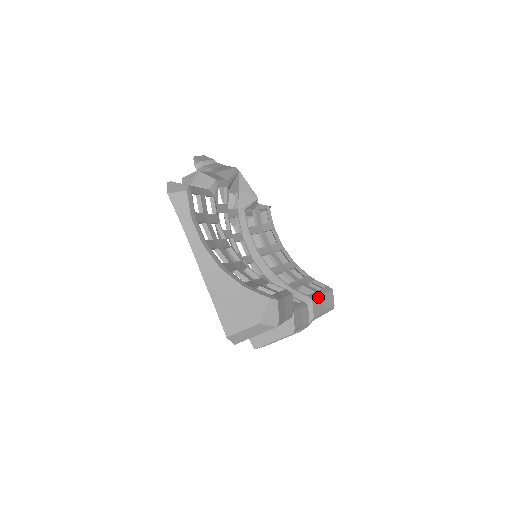
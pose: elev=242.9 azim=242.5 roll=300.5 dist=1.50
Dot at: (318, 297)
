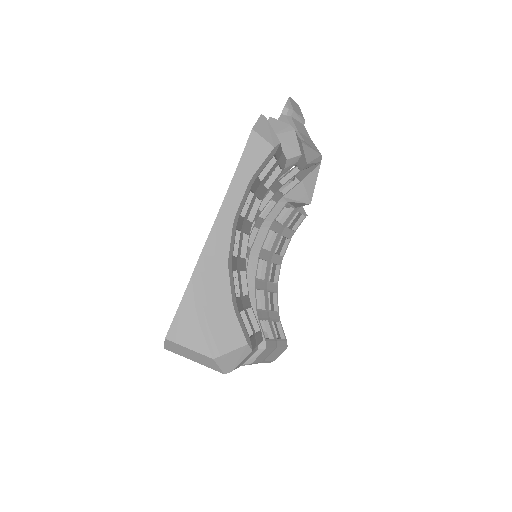
Dot at: (272, 348)
